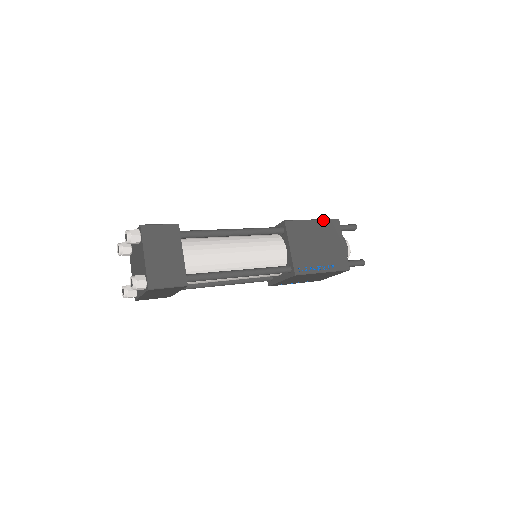
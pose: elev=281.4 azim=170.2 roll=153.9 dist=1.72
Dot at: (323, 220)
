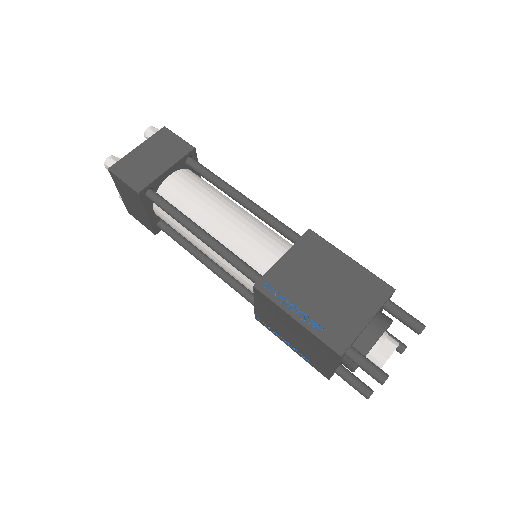
Dot at: (367, 270)
